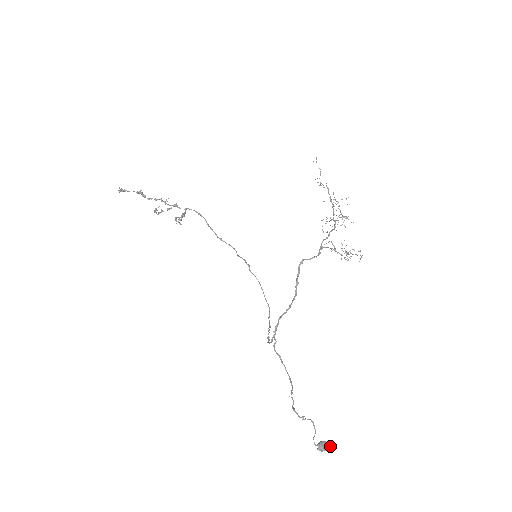
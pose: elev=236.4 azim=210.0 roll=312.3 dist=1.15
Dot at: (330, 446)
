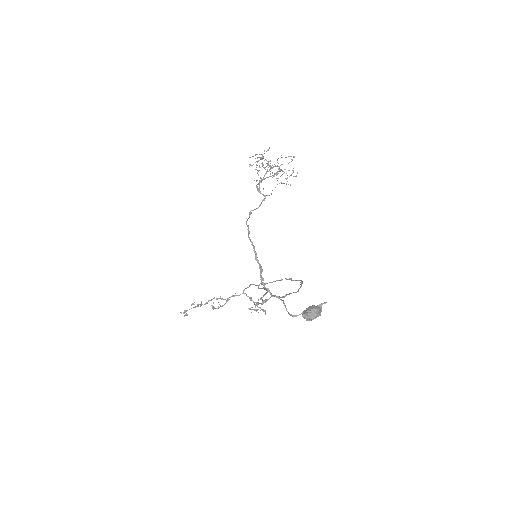
Dot at: (318, 306)
